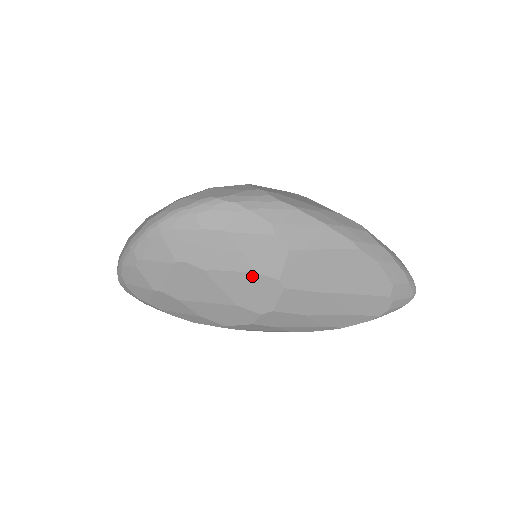
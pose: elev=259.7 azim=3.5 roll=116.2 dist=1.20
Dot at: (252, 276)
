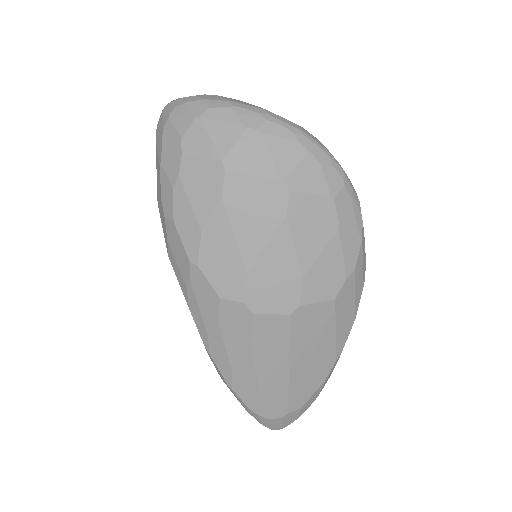
Dot at: (296, 275)
